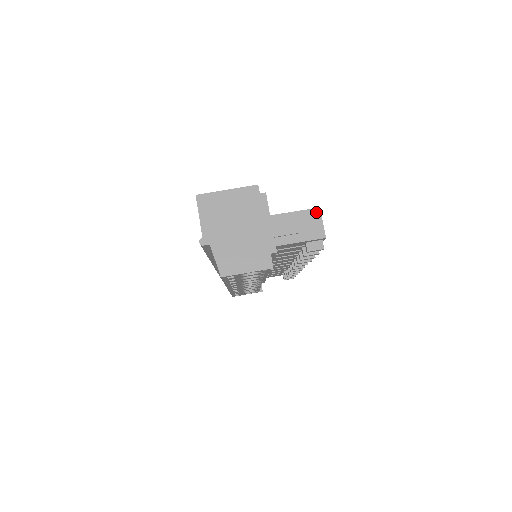
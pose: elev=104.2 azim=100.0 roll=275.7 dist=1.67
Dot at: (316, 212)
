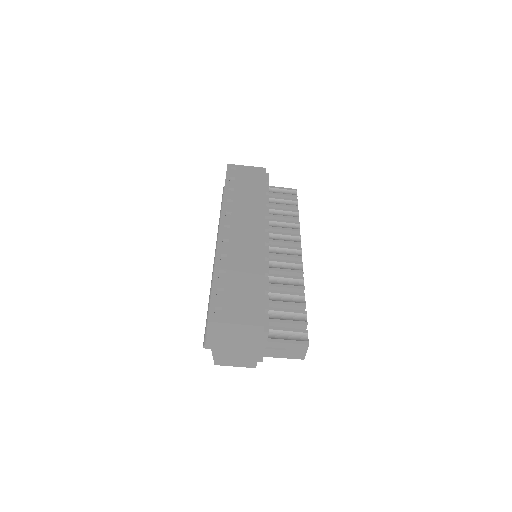
Dot at: (305, 347)
